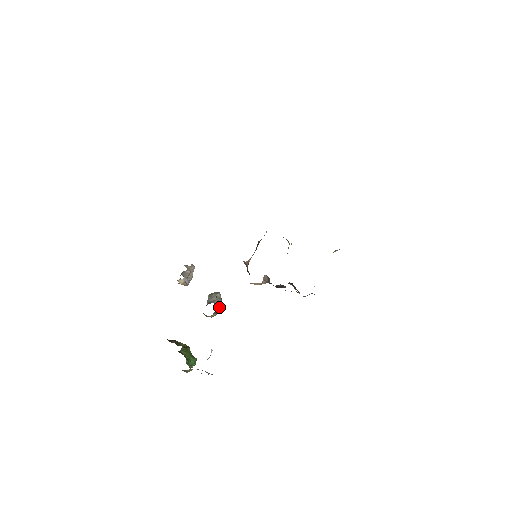
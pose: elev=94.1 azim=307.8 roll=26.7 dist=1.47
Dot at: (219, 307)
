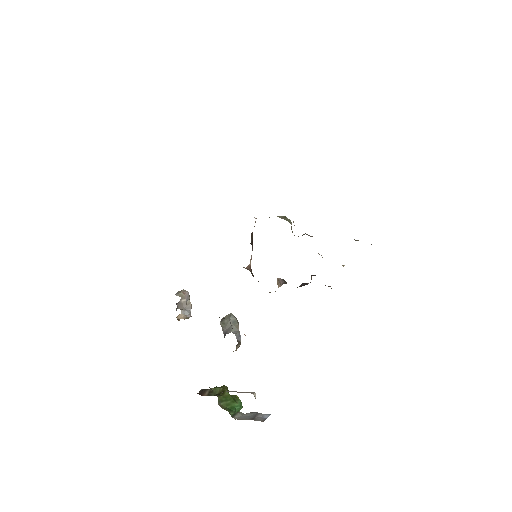
Dot at: (239, 334)
